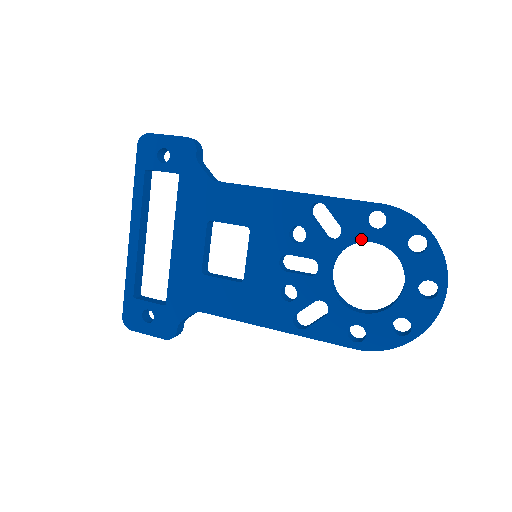
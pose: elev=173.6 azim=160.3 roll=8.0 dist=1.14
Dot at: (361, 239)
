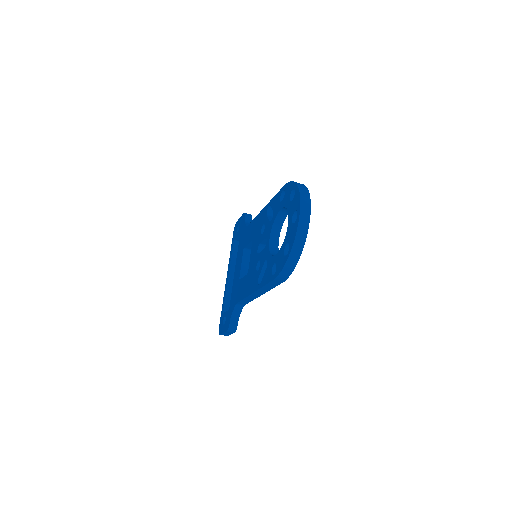
Dot at: (278, 211)
